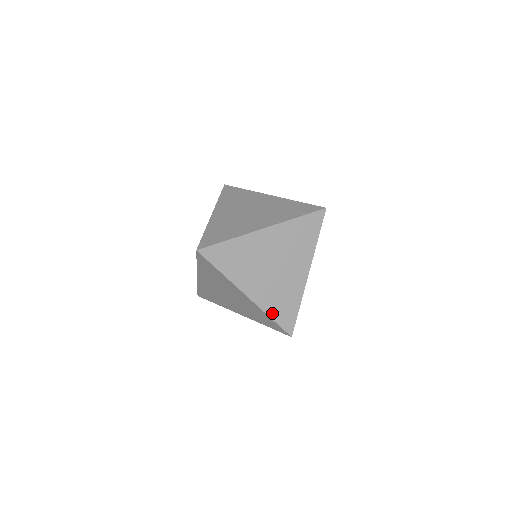
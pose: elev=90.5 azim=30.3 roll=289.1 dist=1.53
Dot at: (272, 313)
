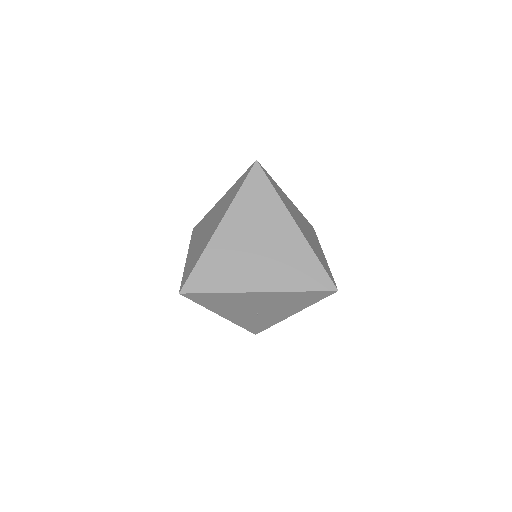
Dot at: (297, 286)
